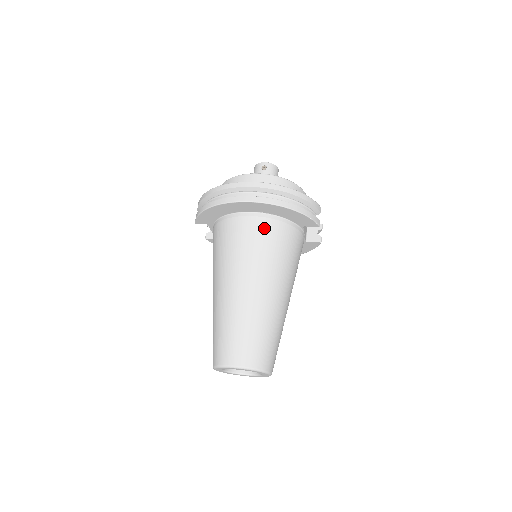
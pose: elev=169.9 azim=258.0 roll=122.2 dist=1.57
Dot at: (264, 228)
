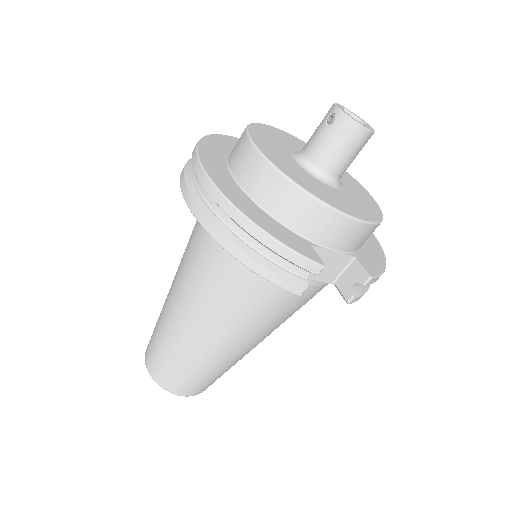
Dot at: (215, 245)
